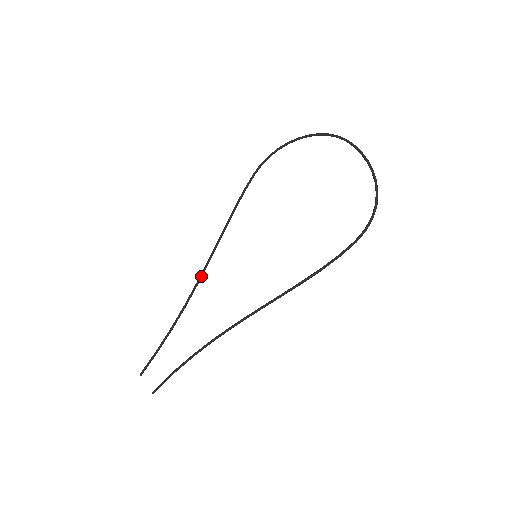
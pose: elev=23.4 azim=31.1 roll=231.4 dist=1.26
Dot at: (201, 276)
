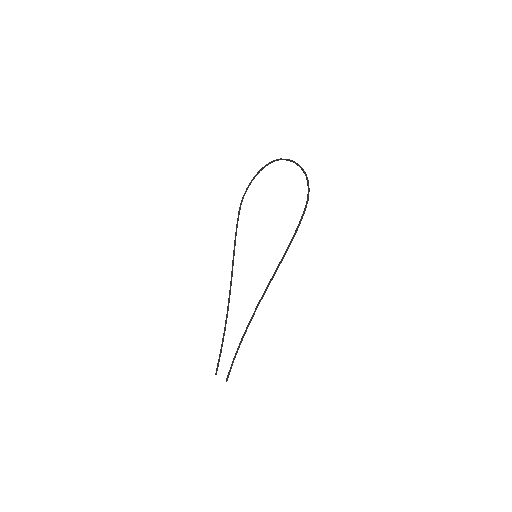
Dot at: (230, 289)
